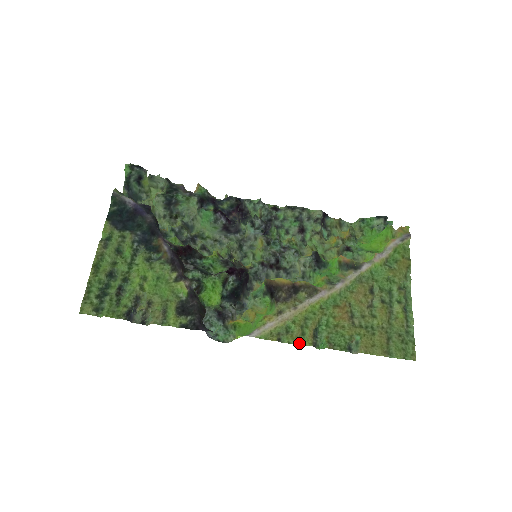
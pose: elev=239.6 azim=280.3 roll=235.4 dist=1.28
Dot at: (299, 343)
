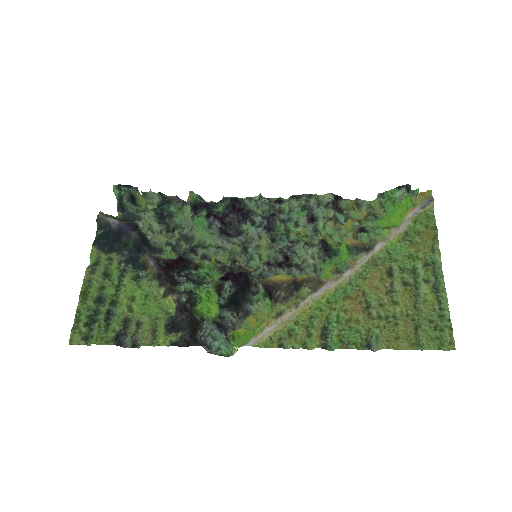
Dot at: (306, 346)
